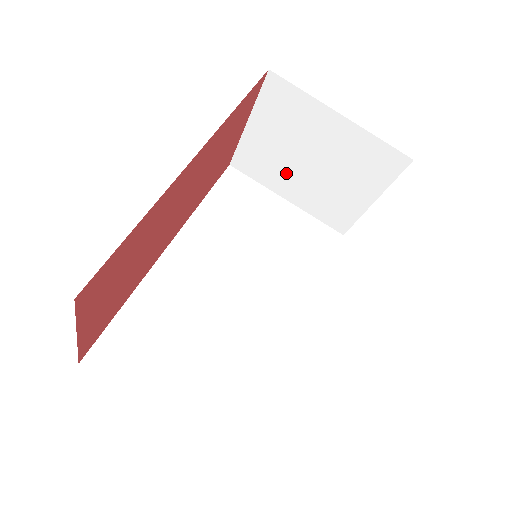
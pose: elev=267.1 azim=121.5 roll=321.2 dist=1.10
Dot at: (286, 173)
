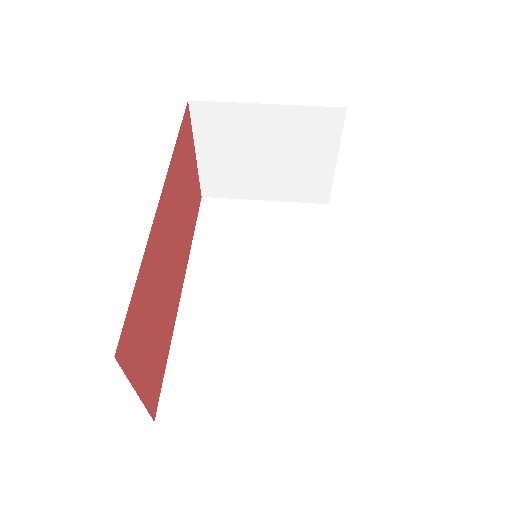
Dot at: (251, 178)
